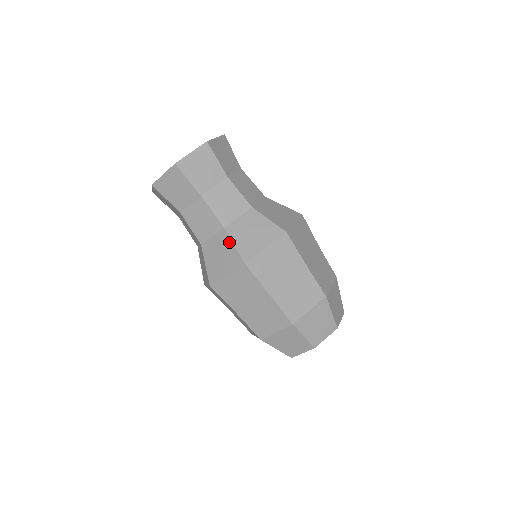
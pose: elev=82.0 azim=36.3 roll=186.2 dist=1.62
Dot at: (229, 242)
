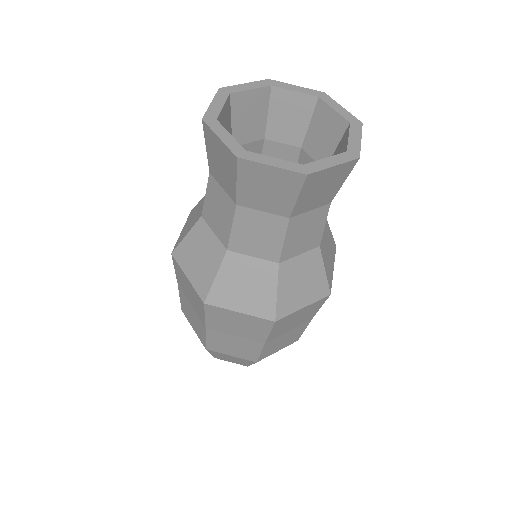
Dot at: (216, 266)
